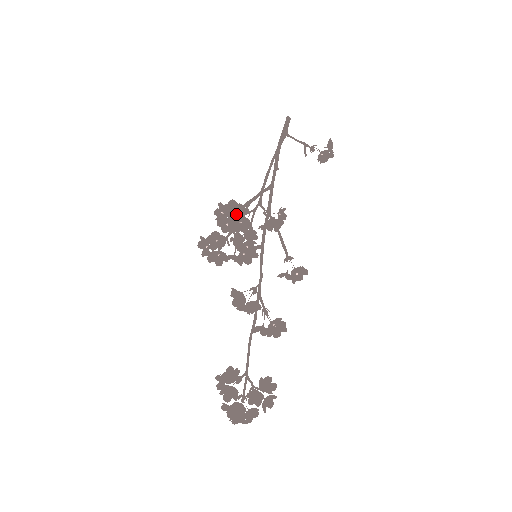
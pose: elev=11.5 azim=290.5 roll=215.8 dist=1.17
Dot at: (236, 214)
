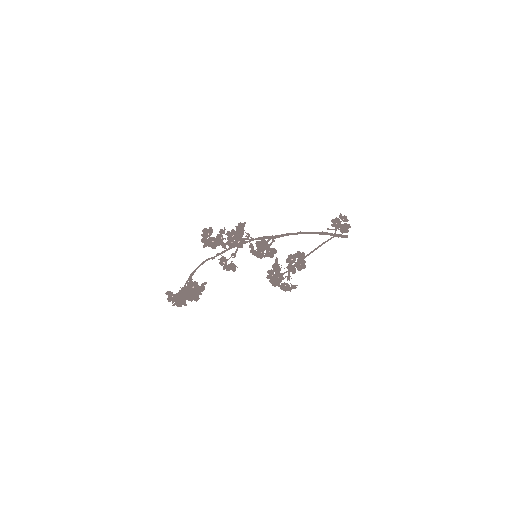
Dot at: (242, 226)
